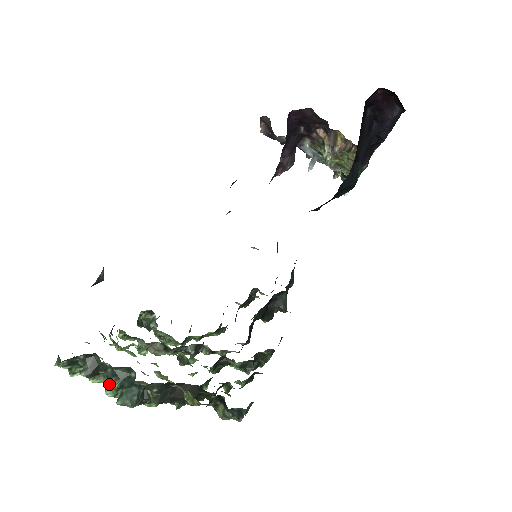
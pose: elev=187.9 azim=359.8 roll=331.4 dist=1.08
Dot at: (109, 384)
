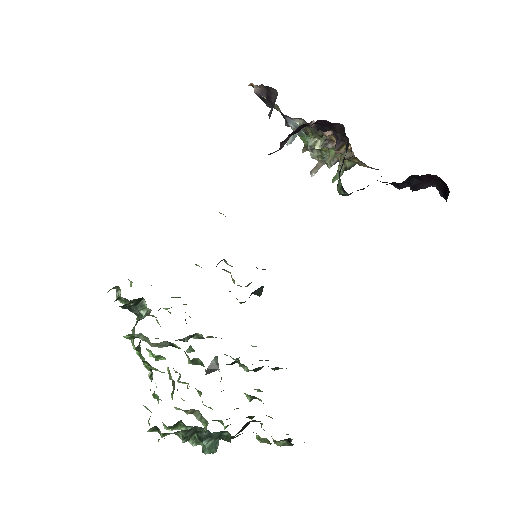
Dot at: (204, 444)
